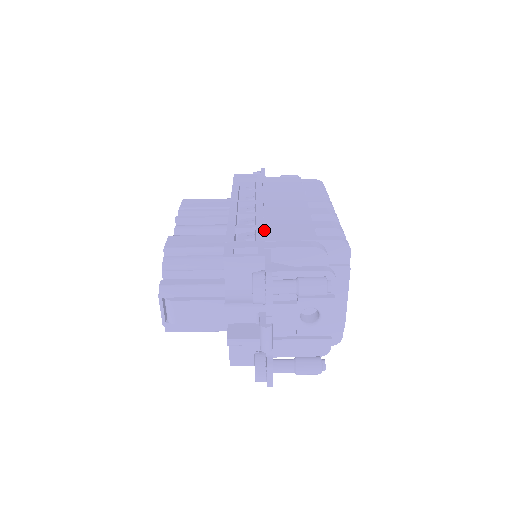
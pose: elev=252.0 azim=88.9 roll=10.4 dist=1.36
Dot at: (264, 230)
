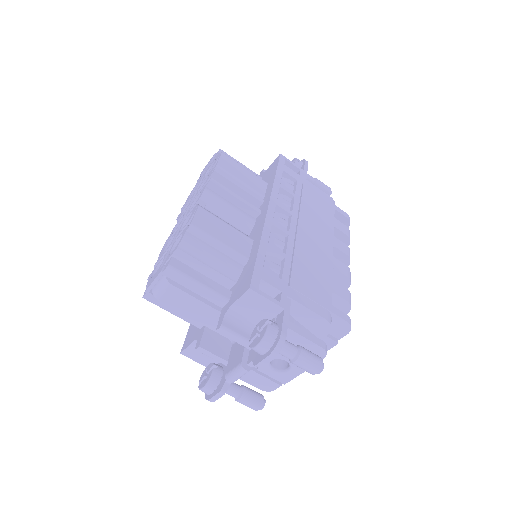
Dot at: (289, 263)
